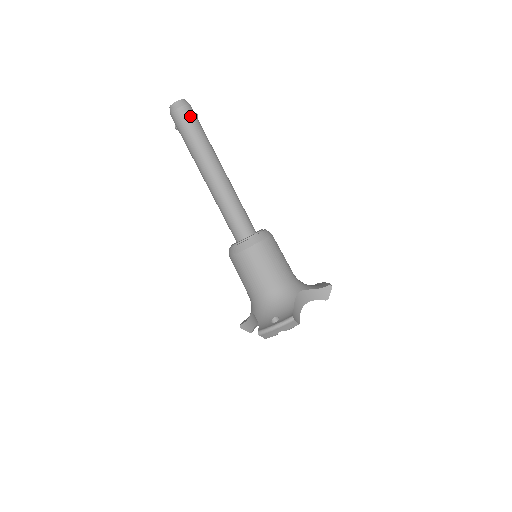
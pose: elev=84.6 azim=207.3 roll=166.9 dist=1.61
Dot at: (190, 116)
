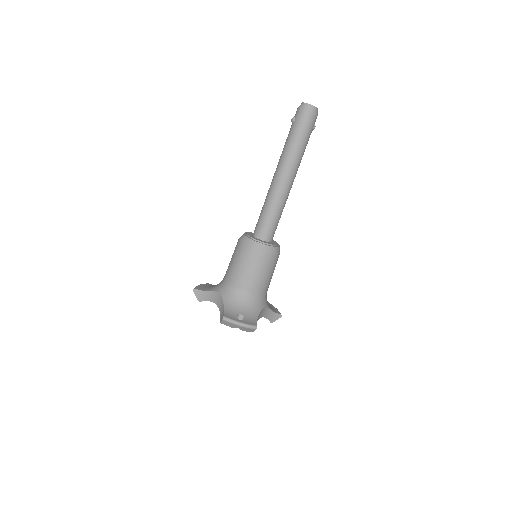
Dot at: (312, 125)
